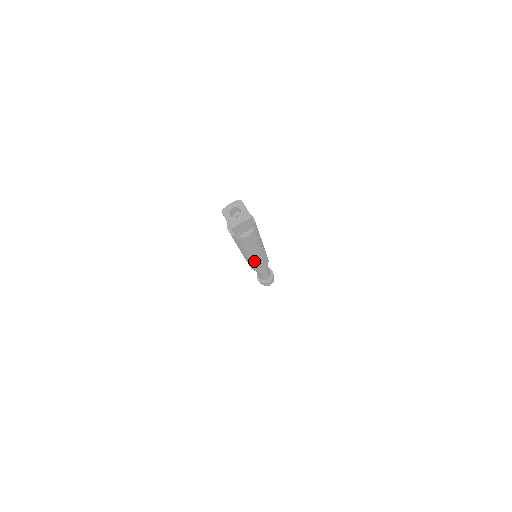
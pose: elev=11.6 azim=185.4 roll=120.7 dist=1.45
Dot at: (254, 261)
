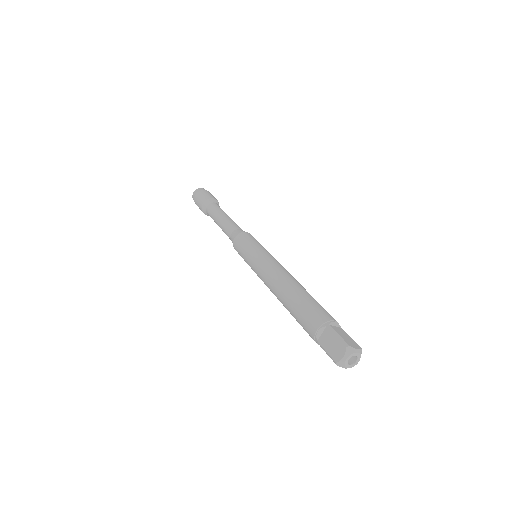
Dot at: occluded
